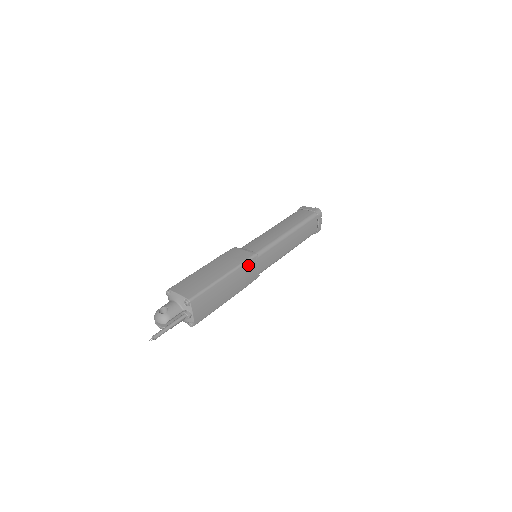
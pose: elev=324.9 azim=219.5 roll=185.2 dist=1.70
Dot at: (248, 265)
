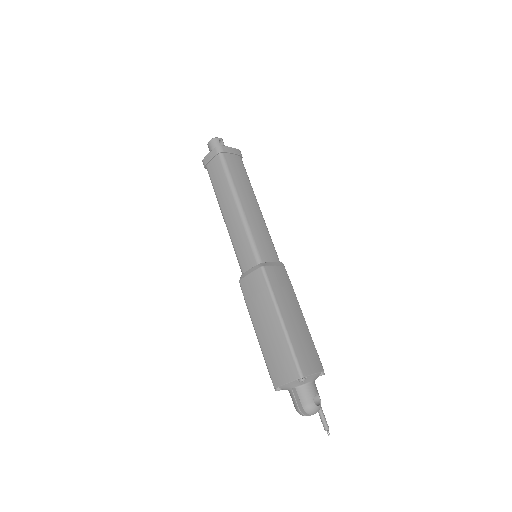
Dot at: occluded
